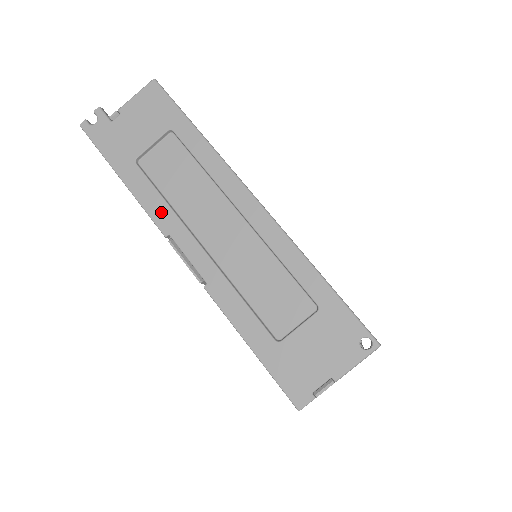
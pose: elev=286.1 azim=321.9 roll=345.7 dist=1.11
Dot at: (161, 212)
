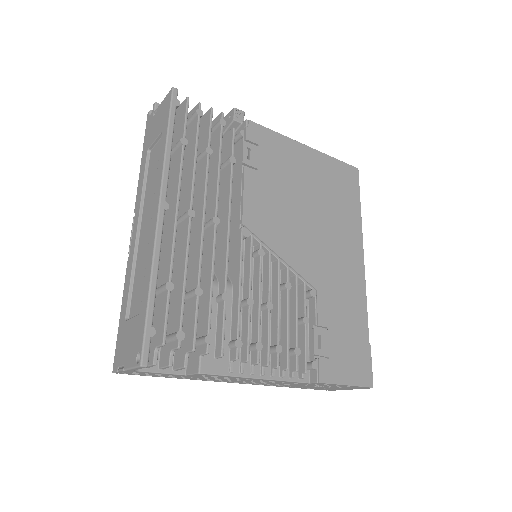
Dot at: (139, 194)
